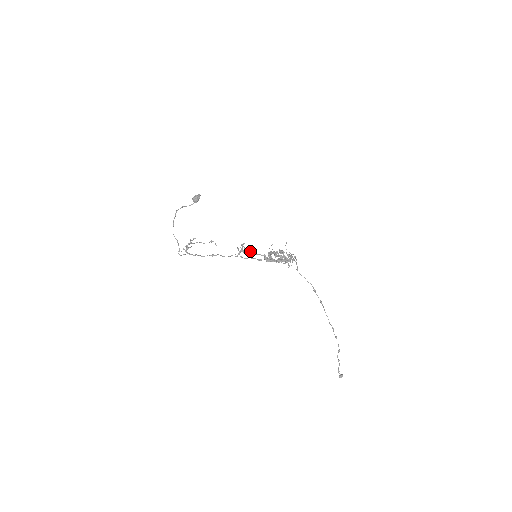
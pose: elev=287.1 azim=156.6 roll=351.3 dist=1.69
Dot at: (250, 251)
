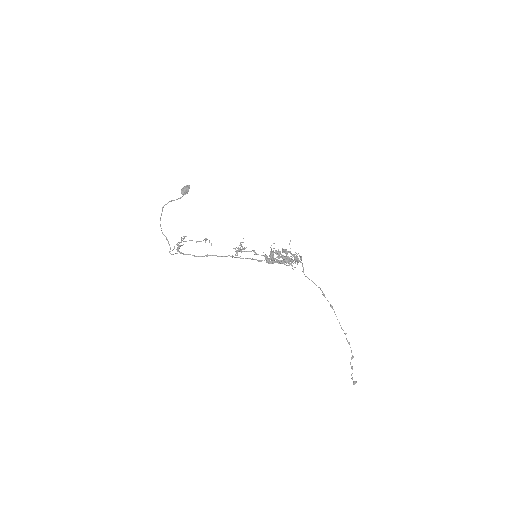
Dot at: (249, 251)
